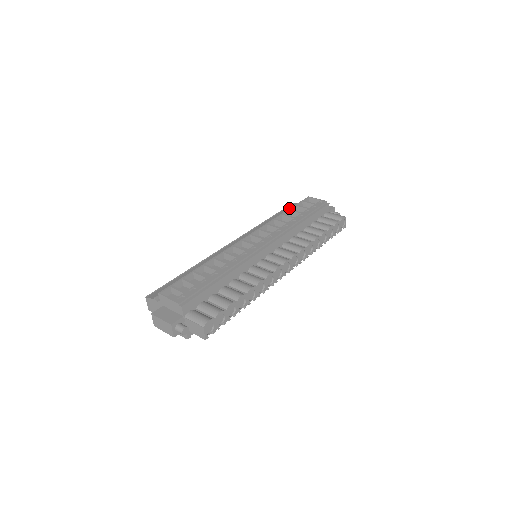
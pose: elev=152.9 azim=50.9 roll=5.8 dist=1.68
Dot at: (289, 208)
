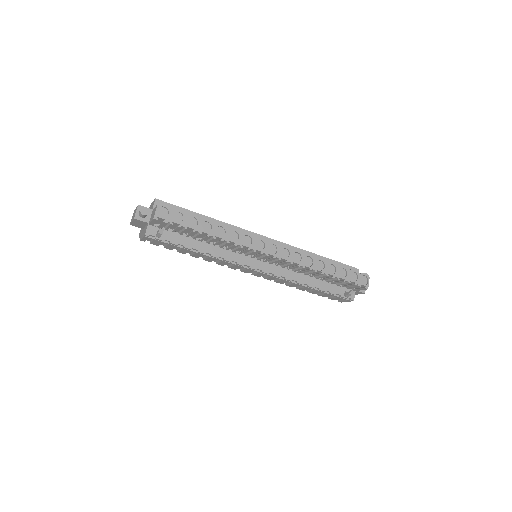
Dot at: occluded
